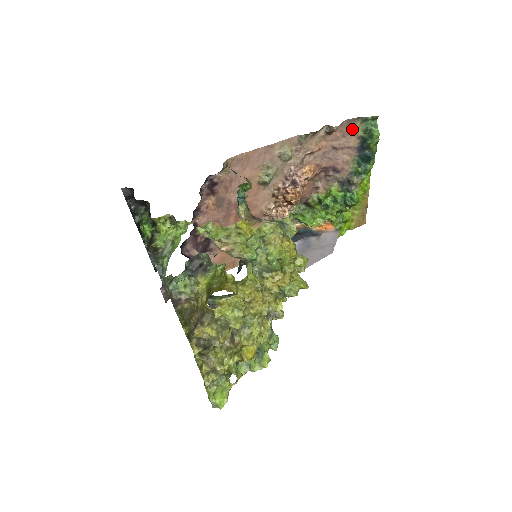
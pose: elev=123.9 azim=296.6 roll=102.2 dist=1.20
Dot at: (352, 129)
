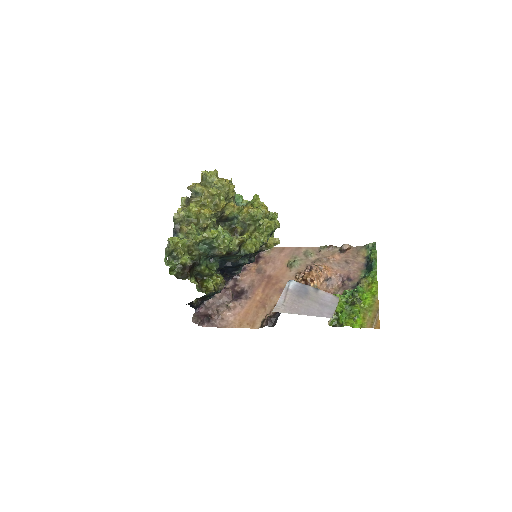
Dot at: (359, 252)
